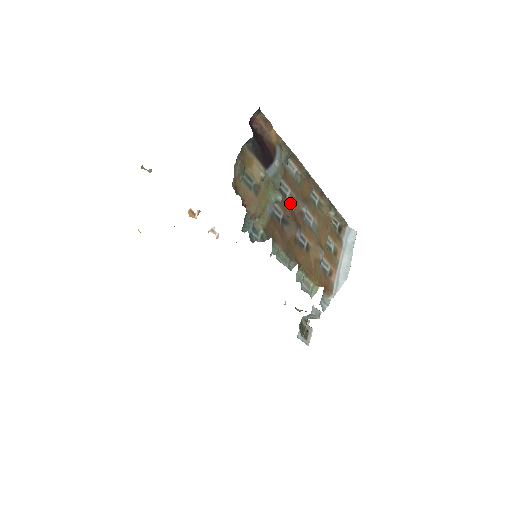
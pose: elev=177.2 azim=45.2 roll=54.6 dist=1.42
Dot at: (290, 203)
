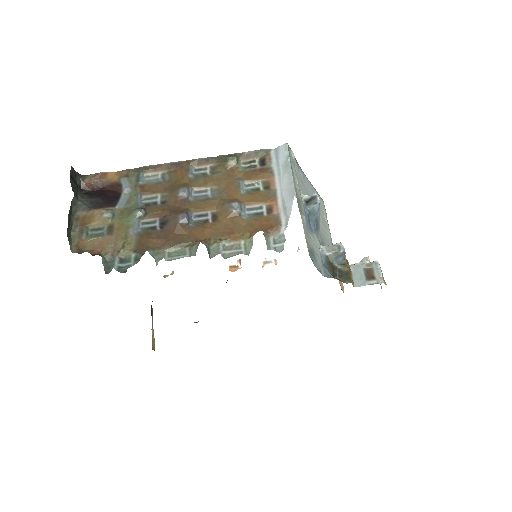
Dot at: (165, 204)
